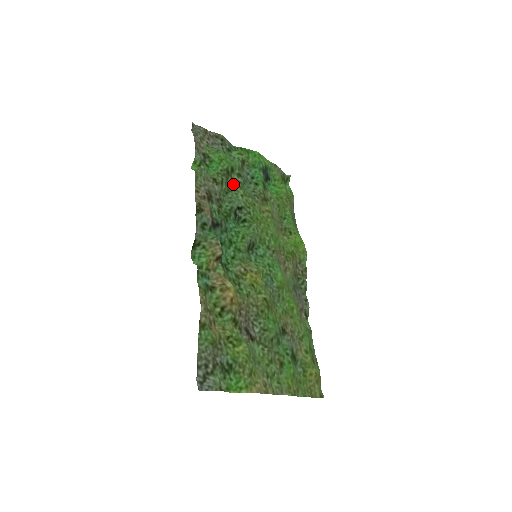
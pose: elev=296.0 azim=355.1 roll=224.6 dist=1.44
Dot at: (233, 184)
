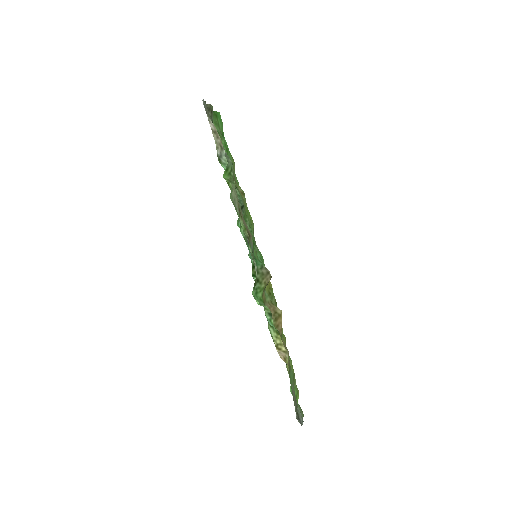
Dot at: occluded
